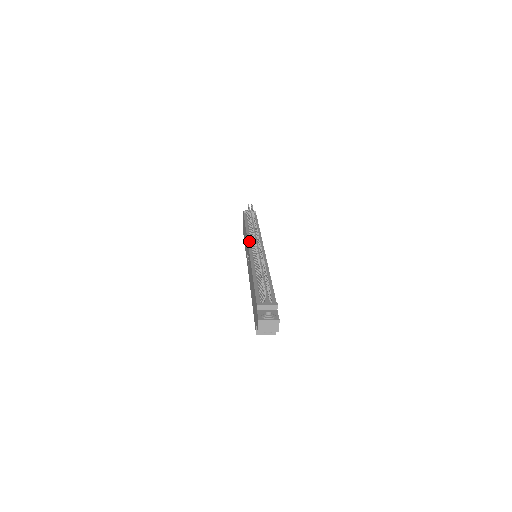
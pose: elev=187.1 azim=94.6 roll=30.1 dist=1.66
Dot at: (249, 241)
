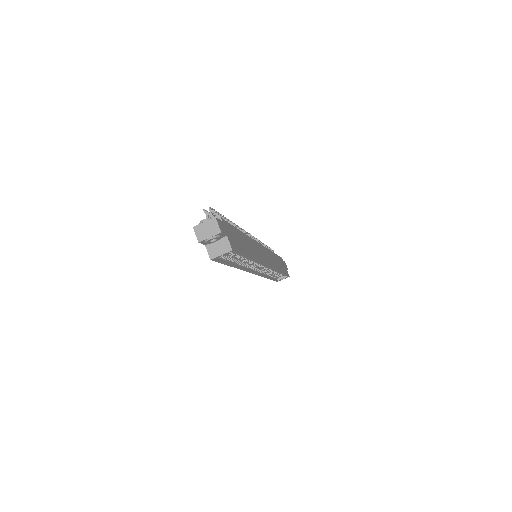
Dot at: occluded
